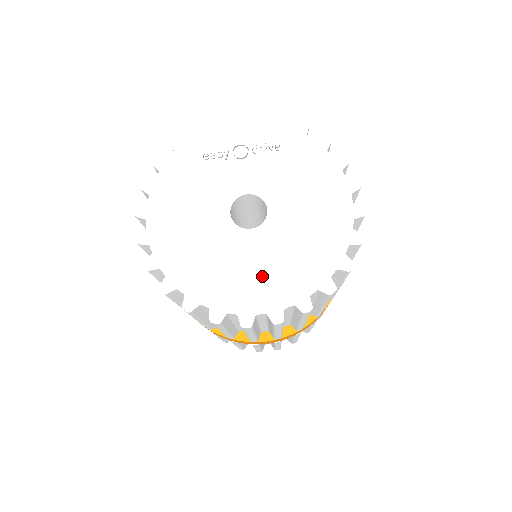
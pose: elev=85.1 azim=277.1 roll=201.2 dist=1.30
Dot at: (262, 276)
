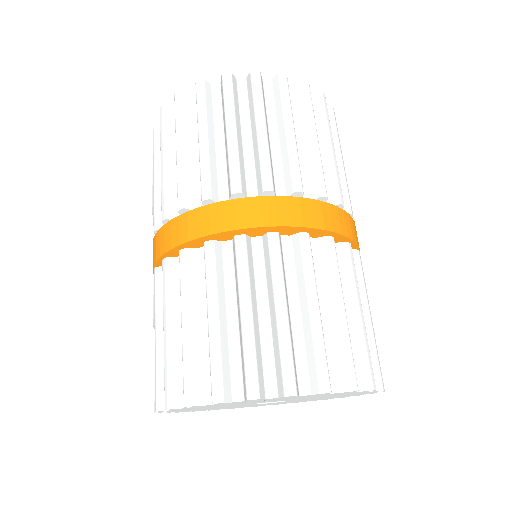
Dot at: occluded
